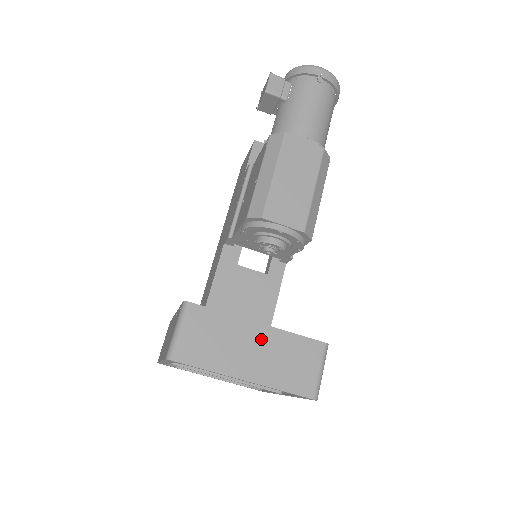
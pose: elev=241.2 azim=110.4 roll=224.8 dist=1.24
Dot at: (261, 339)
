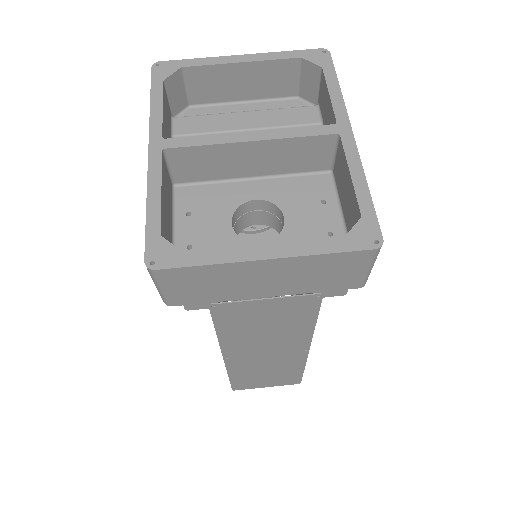
Dot at: occluded
